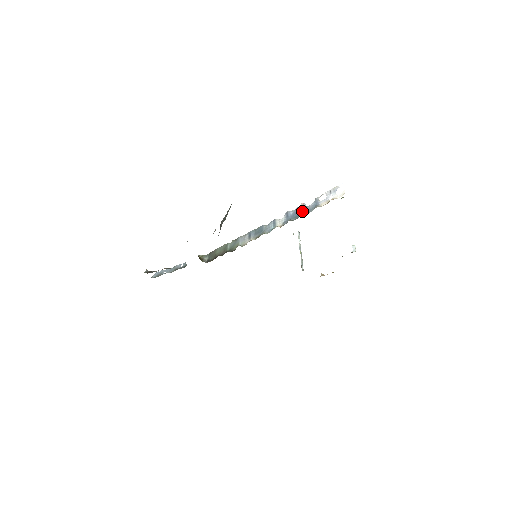
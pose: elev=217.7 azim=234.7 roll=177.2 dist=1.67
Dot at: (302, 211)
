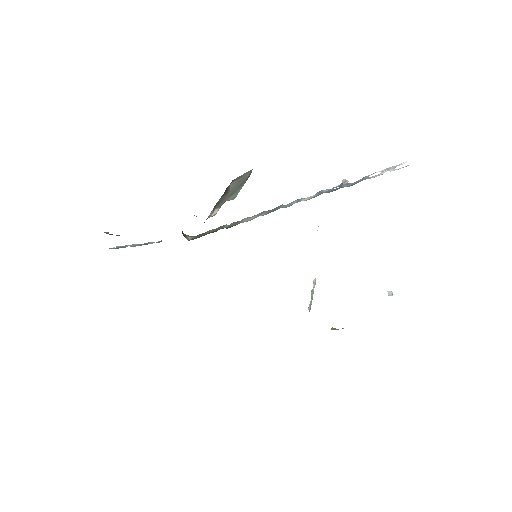
Dot at: (342, 186)
